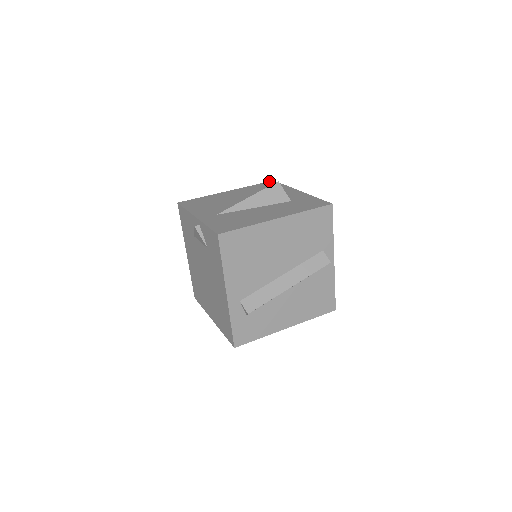
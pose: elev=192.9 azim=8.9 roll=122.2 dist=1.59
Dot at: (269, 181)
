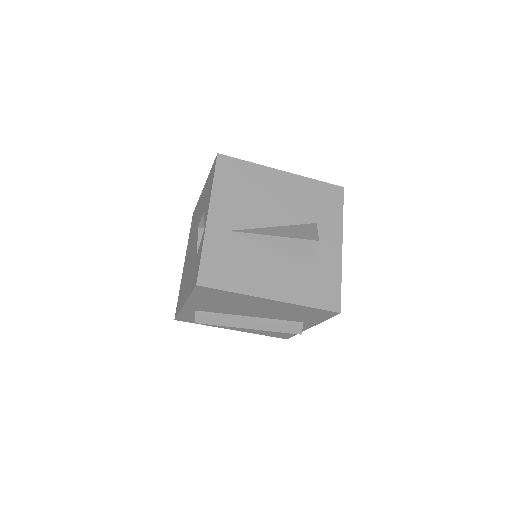
Dot at: occluded
